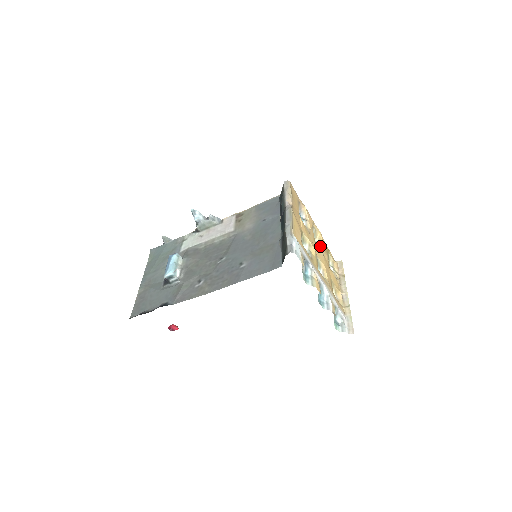
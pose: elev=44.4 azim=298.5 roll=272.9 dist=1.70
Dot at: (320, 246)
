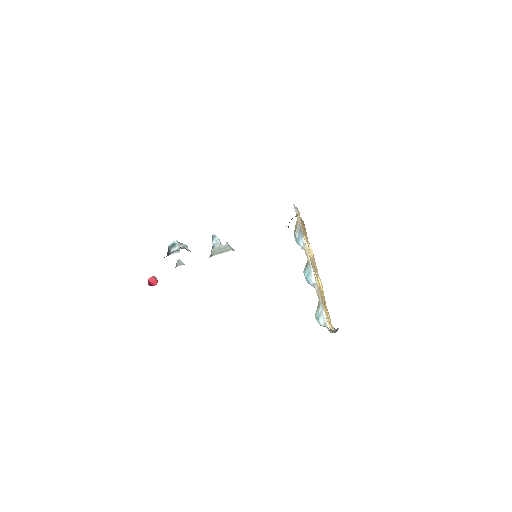
Dot at: occluded
